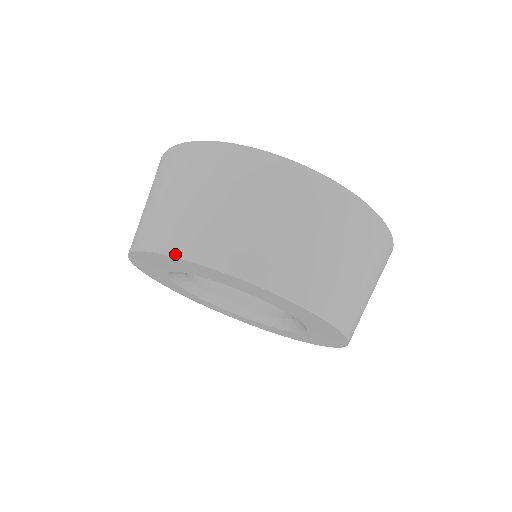
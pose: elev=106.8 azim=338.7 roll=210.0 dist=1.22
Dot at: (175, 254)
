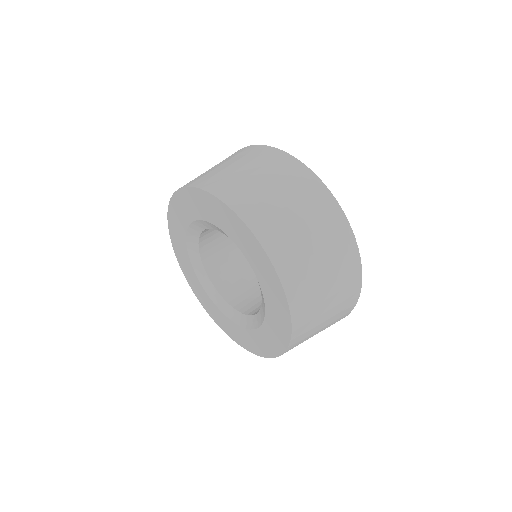
Dot at: (193, 185)
